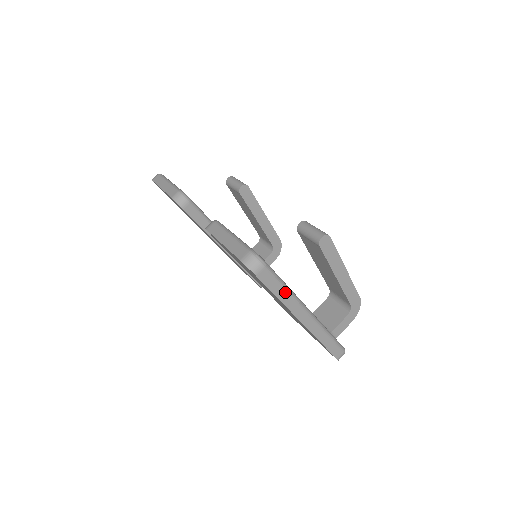
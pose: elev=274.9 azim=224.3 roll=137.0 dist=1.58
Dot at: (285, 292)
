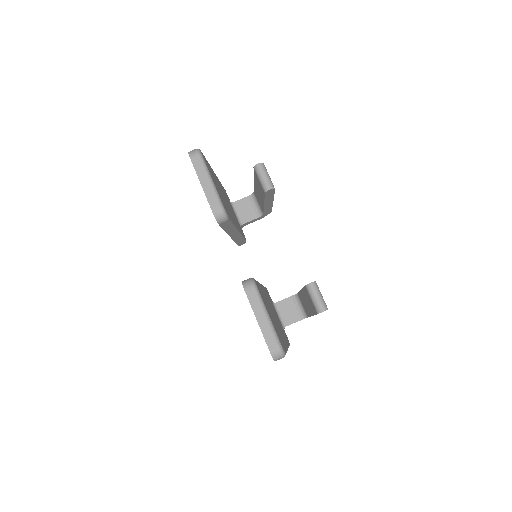
Dot at: occluded
